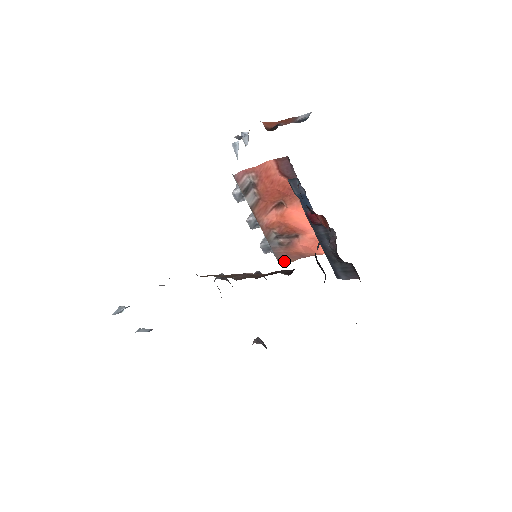
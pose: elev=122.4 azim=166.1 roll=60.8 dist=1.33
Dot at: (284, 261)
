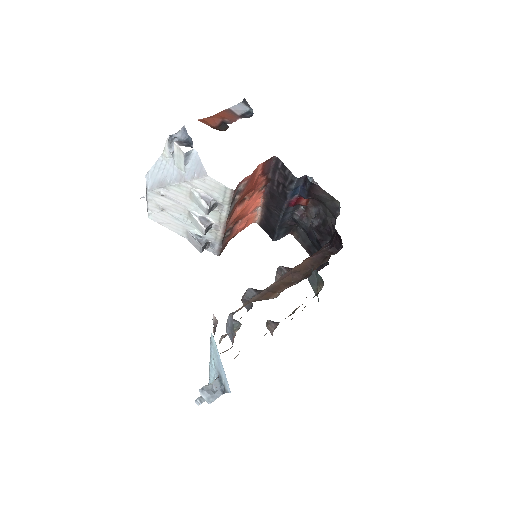
Dot at: (222, 250)
